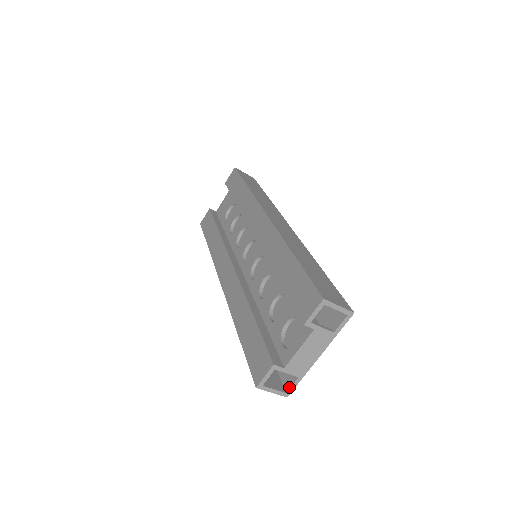
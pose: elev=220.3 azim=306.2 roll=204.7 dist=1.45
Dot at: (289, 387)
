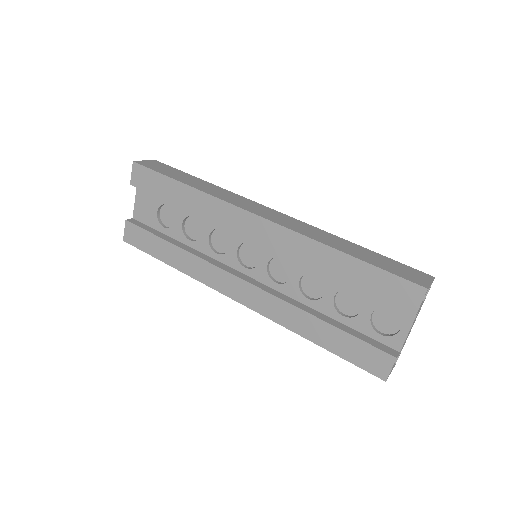
Dot at: occluded
